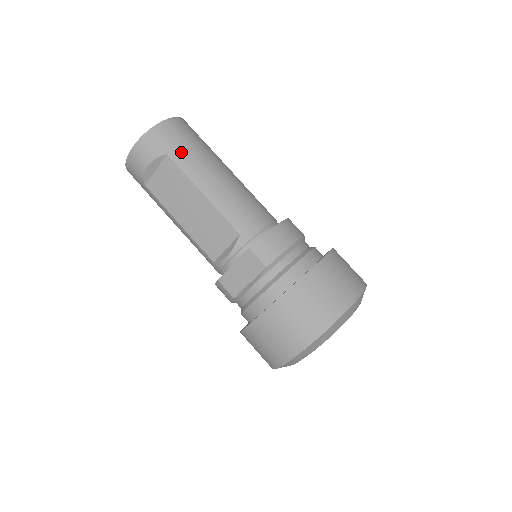
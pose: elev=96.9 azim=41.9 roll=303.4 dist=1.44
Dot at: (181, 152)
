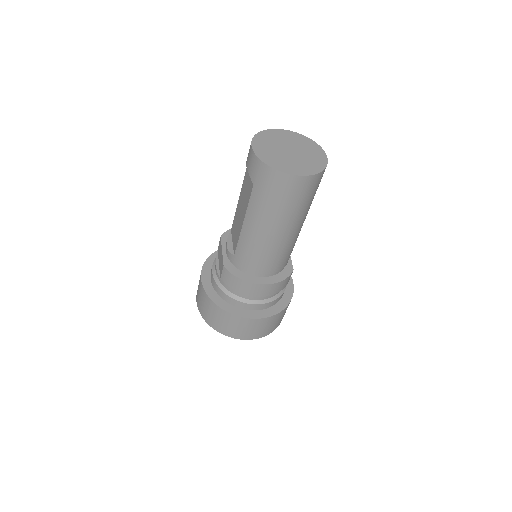
Dot at: (260, 196)
